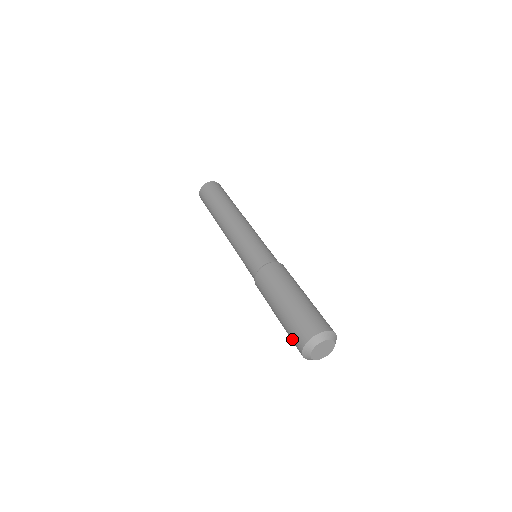
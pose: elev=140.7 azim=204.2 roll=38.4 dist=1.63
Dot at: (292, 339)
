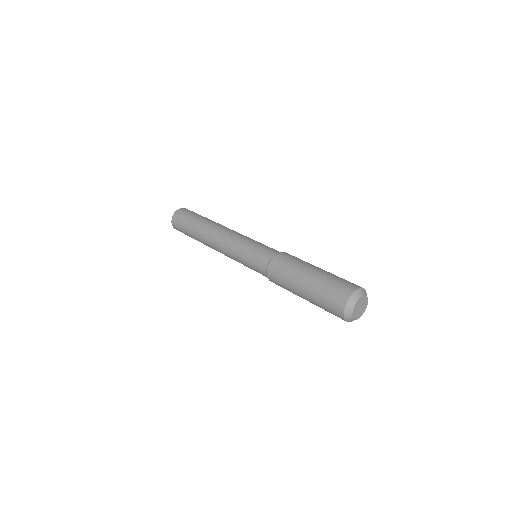
Dot at: (328, 307)
